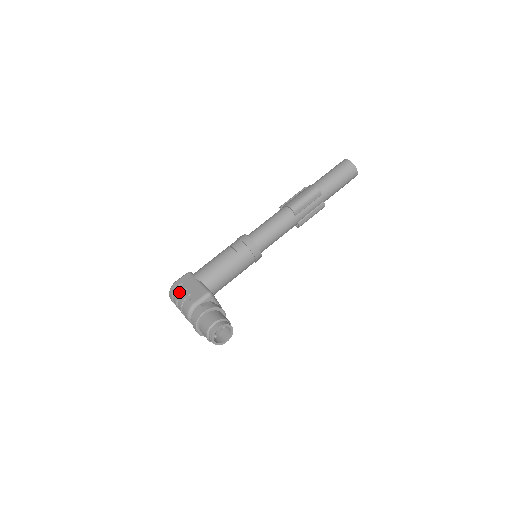
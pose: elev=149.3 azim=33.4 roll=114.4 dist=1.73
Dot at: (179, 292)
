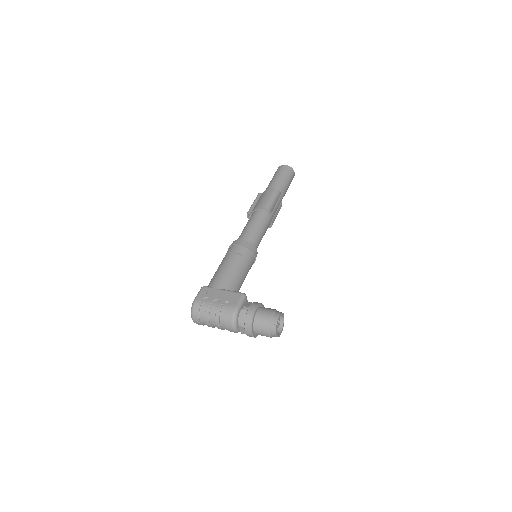
Dot at: (209, 305)
